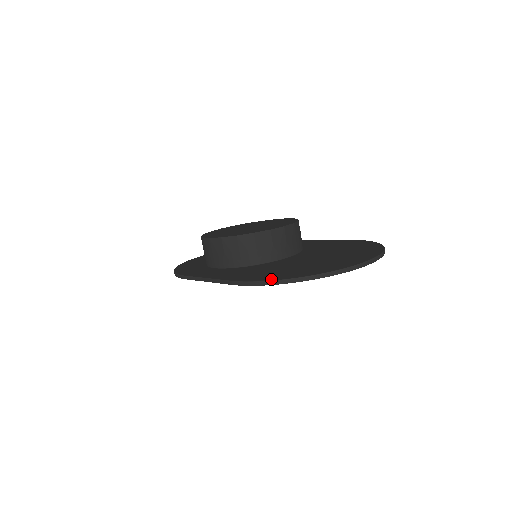
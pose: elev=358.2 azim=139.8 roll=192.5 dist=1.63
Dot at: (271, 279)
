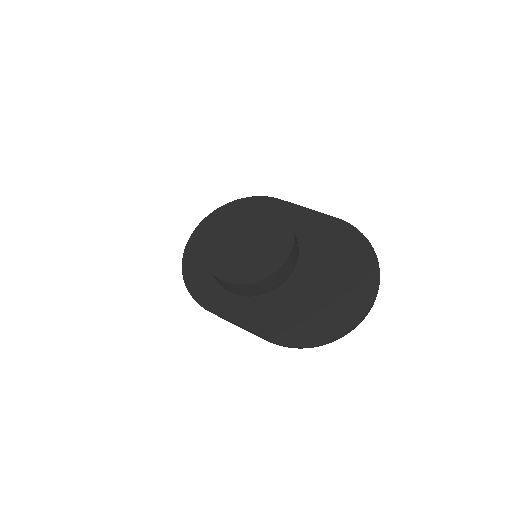
Dot at: (303, 344)
